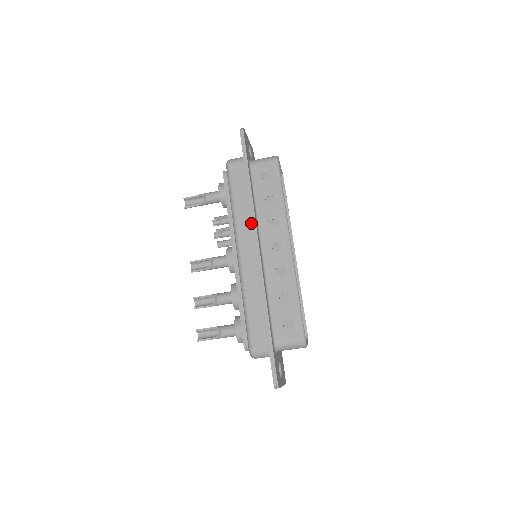
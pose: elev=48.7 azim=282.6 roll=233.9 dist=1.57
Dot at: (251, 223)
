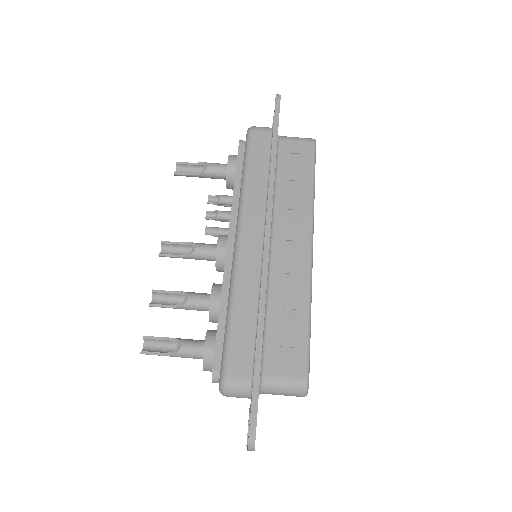
Dot at: (265, 205)
